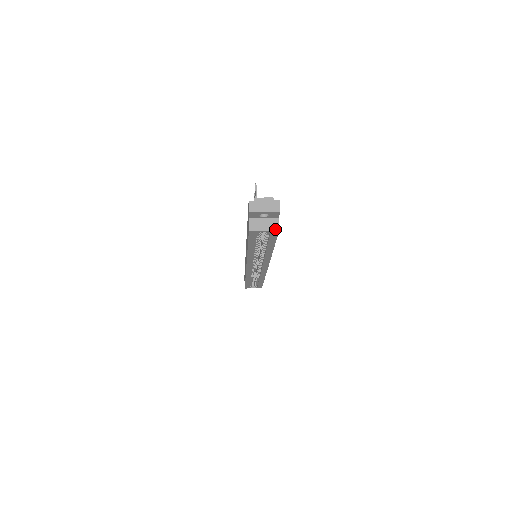
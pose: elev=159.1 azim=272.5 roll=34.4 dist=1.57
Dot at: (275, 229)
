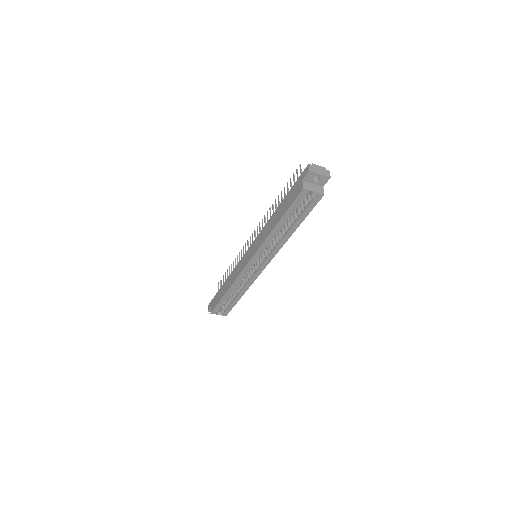
Dot at: (322, 193)
